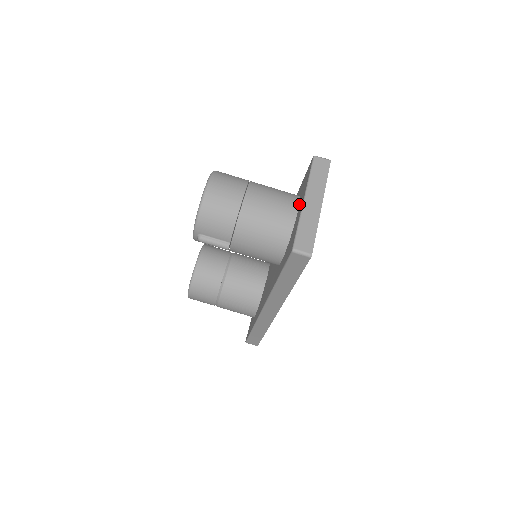
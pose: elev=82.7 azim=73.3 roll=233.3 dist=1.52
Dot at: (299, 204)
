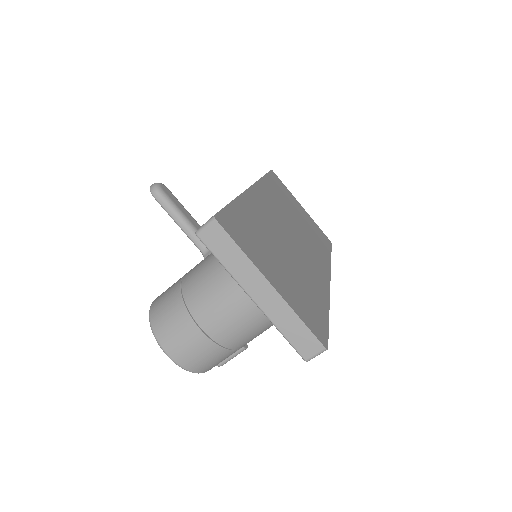
Dot at: occluded
